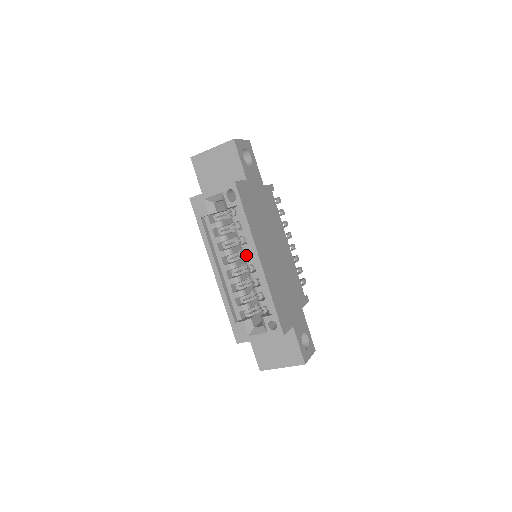
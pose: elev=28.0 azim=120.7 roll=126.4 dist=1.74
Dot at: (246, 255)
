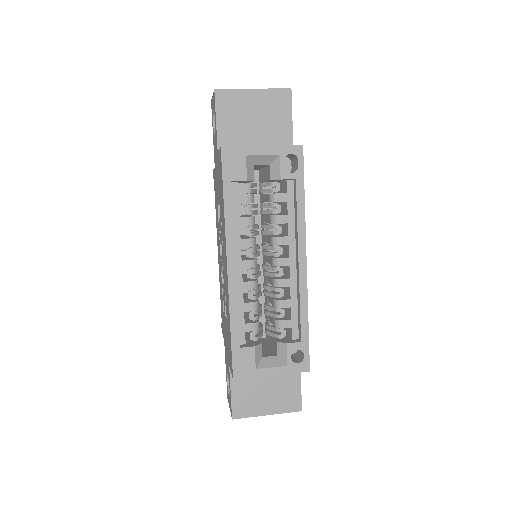
Dot at: (278, 252)
